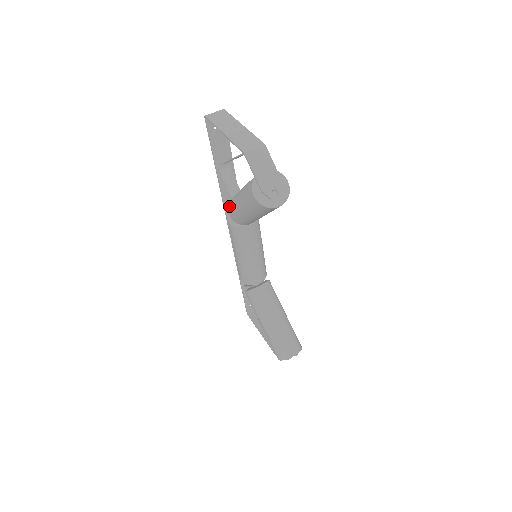
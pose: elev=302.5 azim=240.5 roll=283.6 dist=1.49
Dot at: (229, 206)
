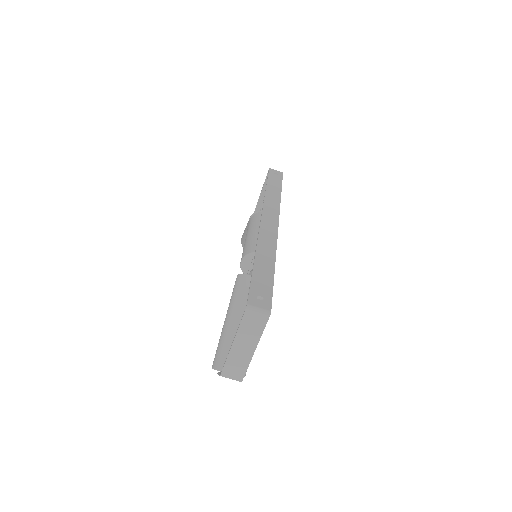
Dot at: (238, 281)
